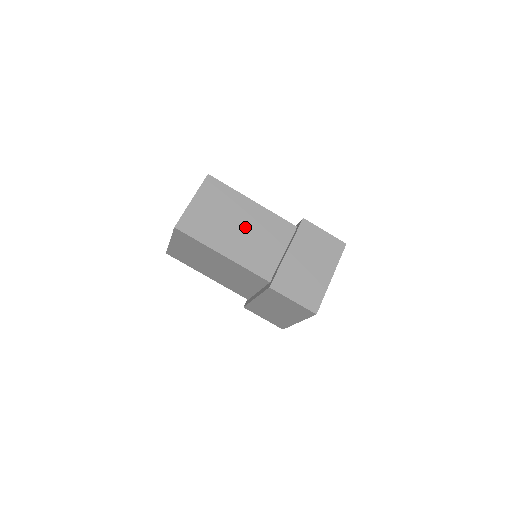
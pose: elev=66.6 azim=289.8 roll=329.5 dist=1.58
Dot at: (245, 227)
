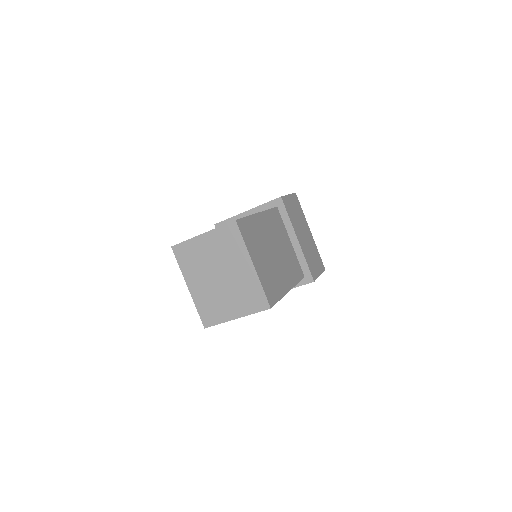
Dot at: occluded
